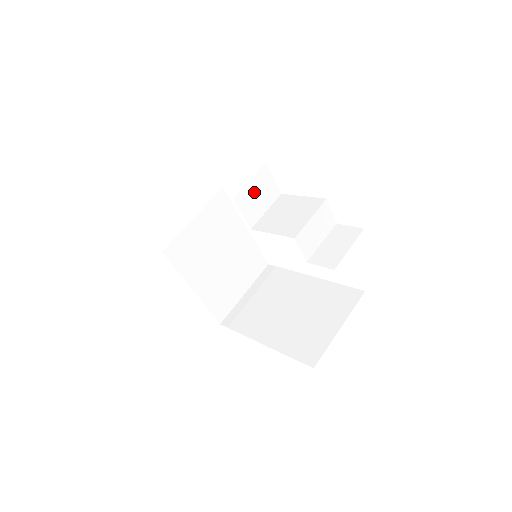
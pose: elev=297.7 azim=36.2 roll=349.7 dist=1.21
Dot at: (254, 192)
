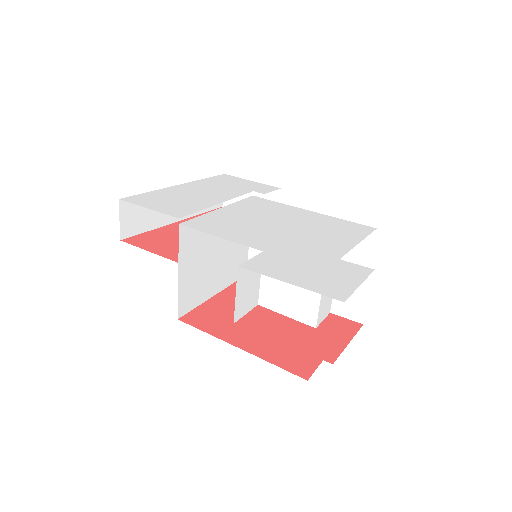
Dot at: (244, 292)
